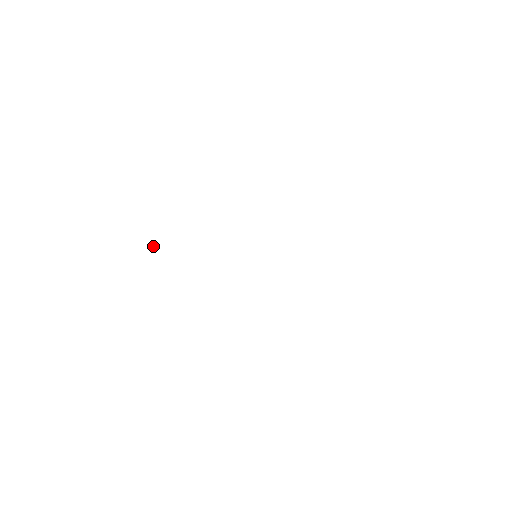
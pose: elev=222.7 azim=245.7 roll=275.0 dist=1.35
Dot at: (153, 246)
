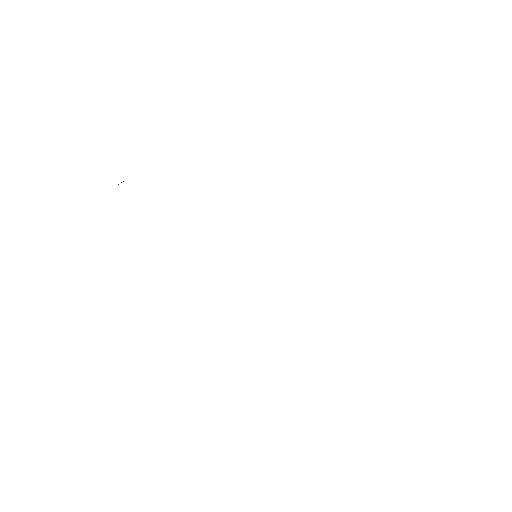
Dot at: occluded
